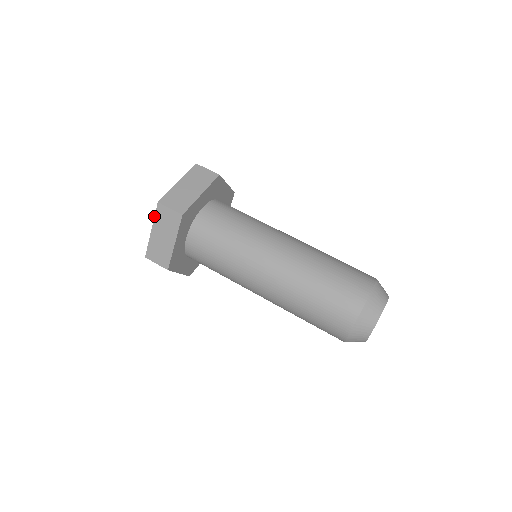
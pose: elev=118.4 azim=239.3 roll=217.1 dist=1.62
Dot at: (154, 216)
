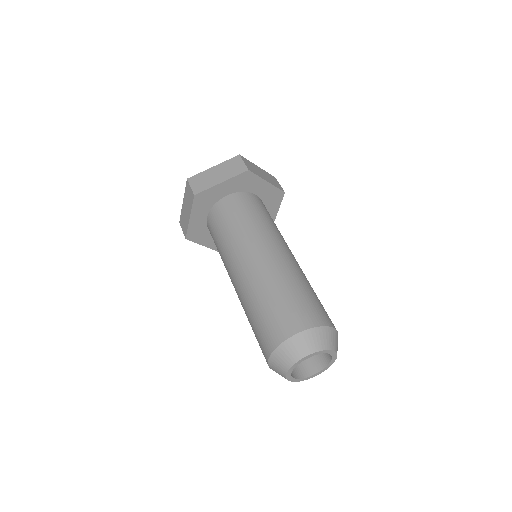
Dot at: (227, 160)
